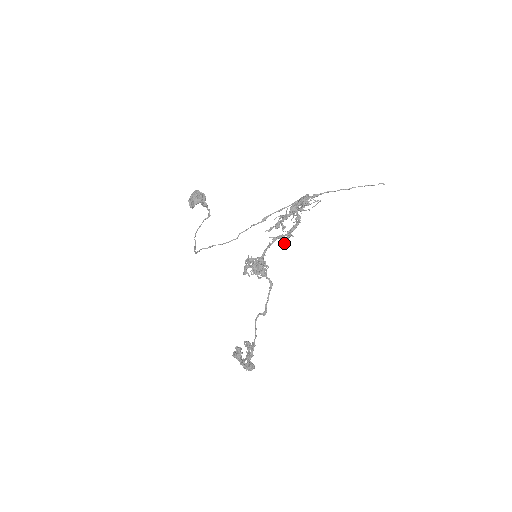
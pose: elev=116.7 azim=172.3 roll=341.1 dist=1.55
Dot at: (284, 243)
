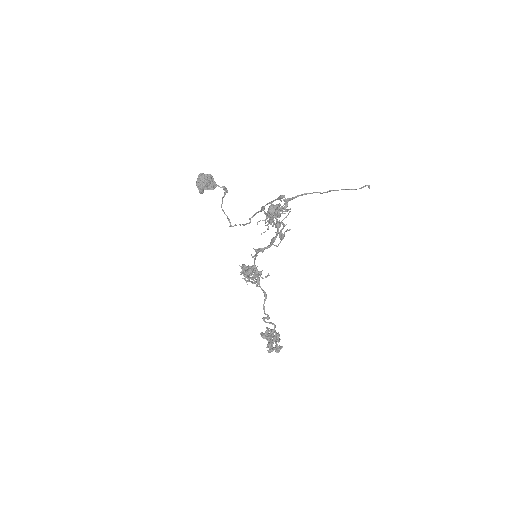
Dot at: occluded
